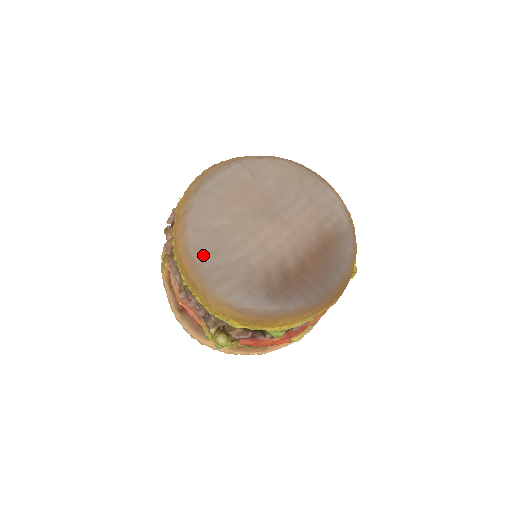
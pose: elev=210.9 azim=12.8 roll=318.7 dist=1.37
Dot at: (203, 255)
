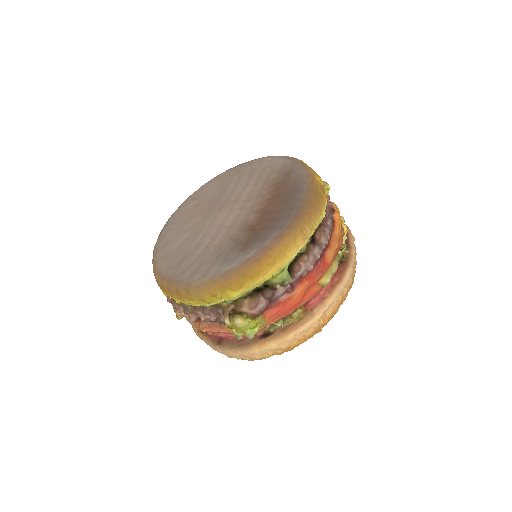
Dot at: (174, 268)
